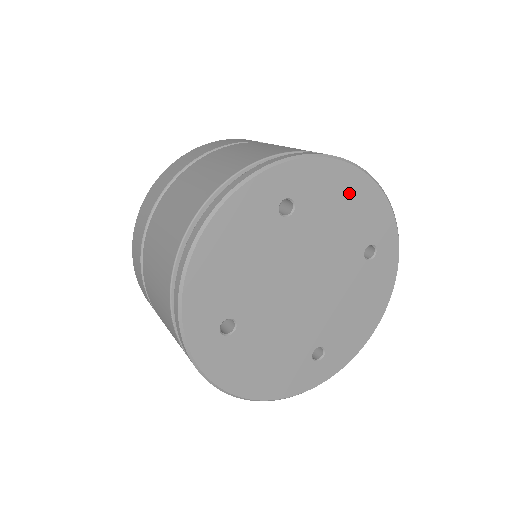
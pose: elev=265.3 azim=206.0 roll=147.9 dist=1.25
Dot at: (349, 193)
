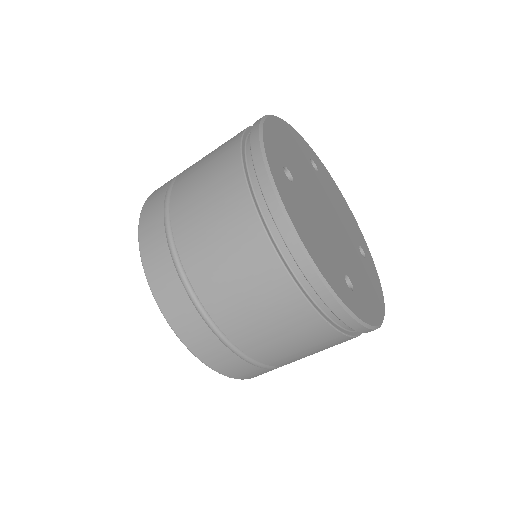
Dot at: (284, 136)
